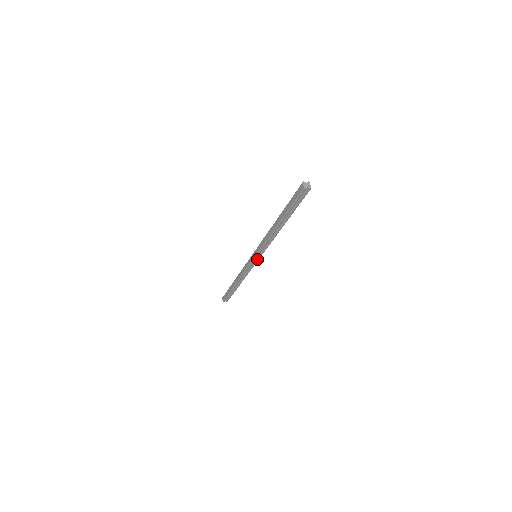
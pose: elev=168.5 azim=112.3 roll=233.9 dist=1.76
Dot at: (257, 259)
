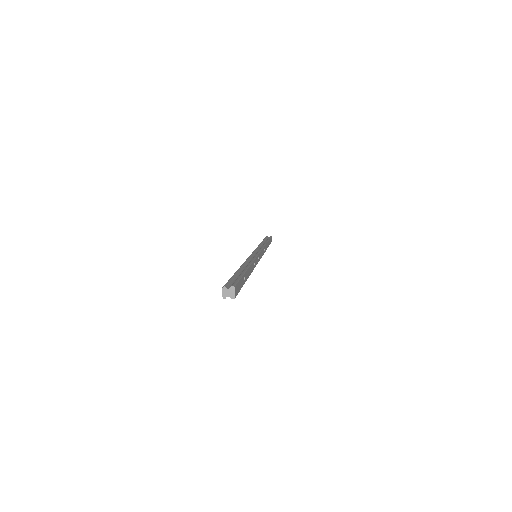
Dot at: occluded
